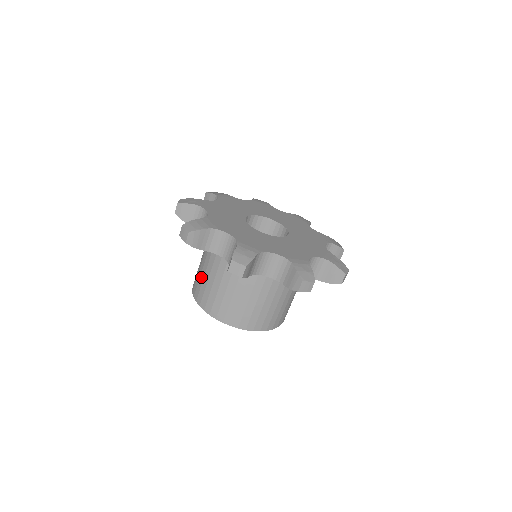
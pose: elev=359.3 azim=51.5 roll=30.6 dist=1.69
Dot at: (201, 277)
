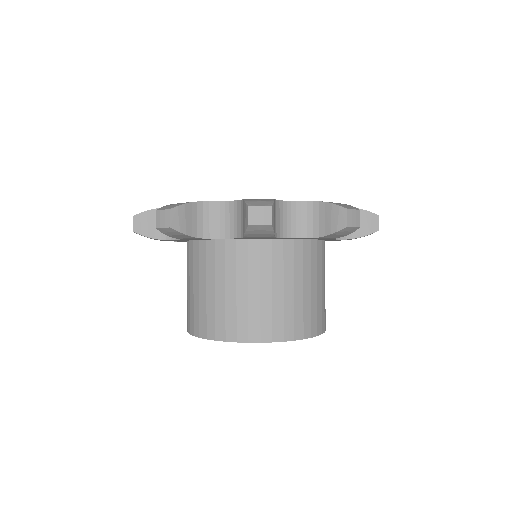
Dot at: occluded
